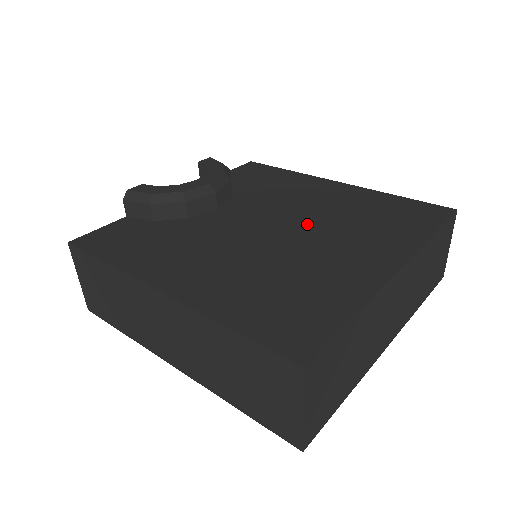
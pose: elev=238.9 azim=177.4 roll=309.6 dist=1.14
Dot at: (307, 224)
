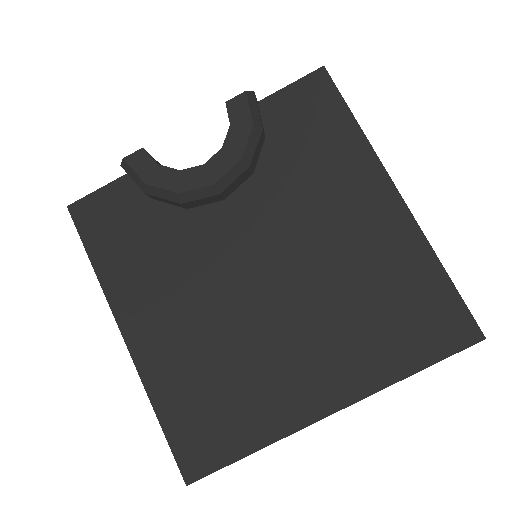
Dot at: (299, 285)
